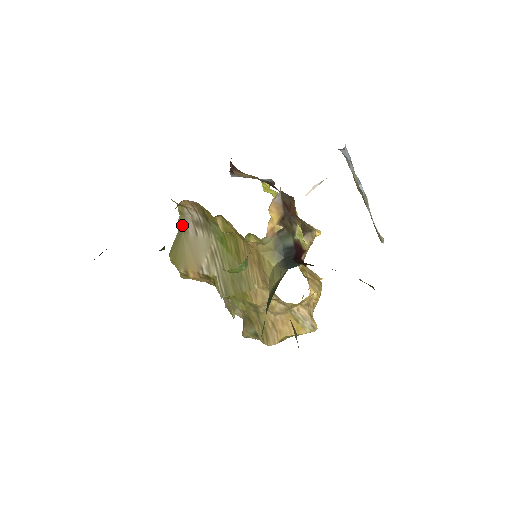
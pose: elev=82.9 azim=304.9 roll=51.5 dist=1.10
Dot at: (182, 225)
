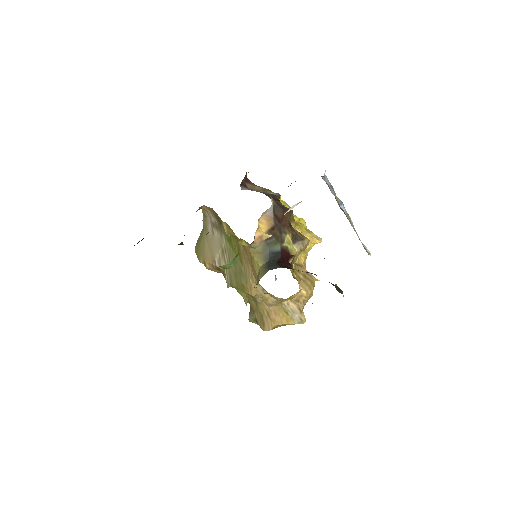
Dot at: (204, 224)
